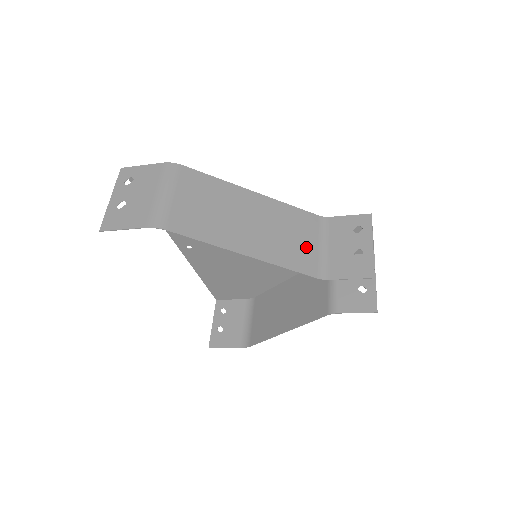
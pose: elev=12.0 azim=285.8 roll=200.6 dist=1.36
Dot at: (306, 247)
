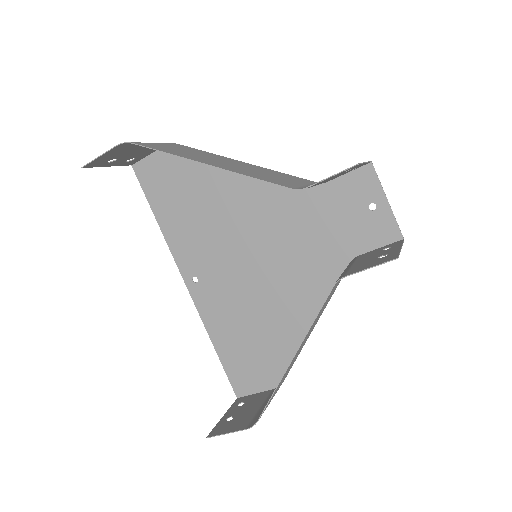
Dot at: (288, 181)
